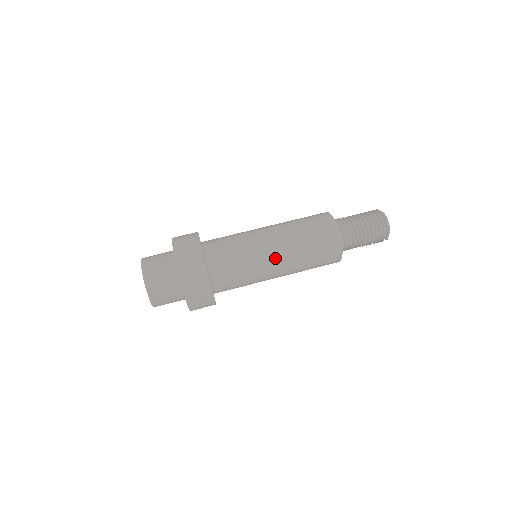
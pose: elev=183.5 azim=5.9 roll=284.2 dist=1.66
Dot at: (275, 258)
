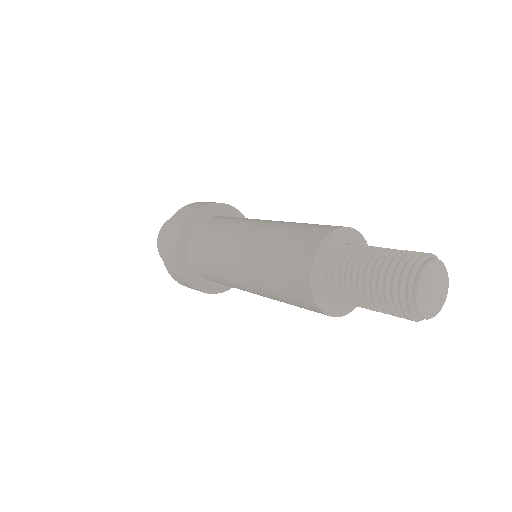
Dot at: (238, 257)
